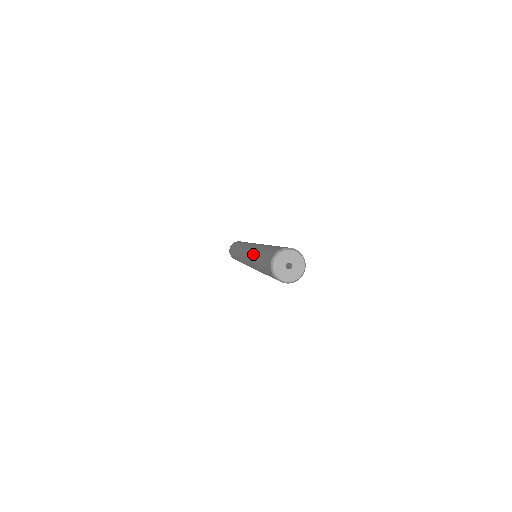
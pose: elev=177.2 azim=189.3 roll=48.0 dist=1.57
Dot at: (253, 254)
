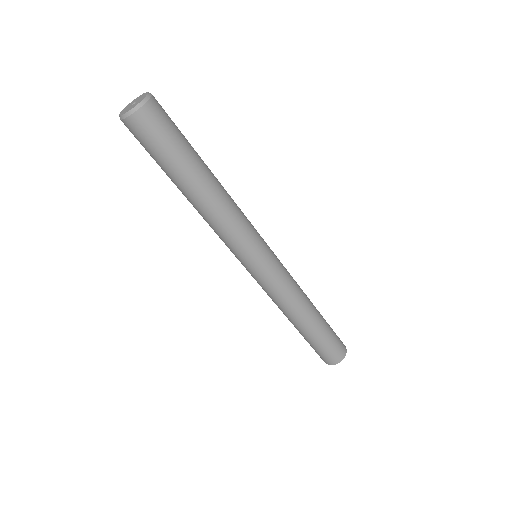
Dot at: occluded
